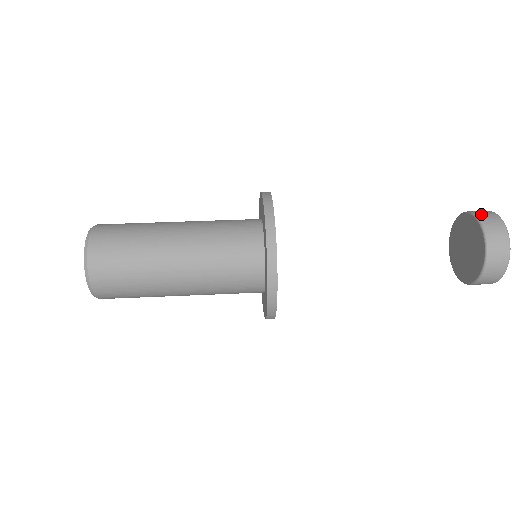
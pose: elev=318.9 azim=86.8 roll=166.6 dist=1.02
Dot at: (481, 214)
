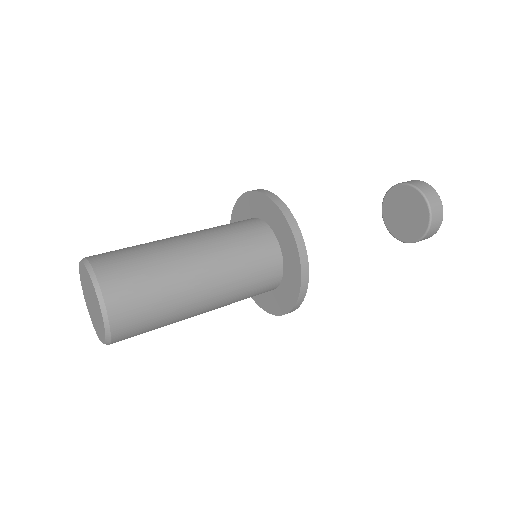
Dot at: (399, 183)
